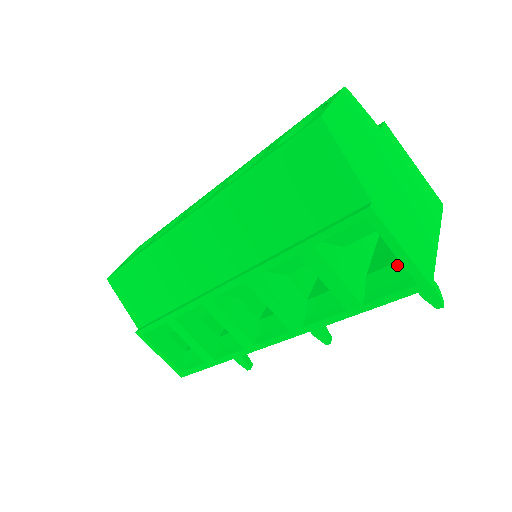
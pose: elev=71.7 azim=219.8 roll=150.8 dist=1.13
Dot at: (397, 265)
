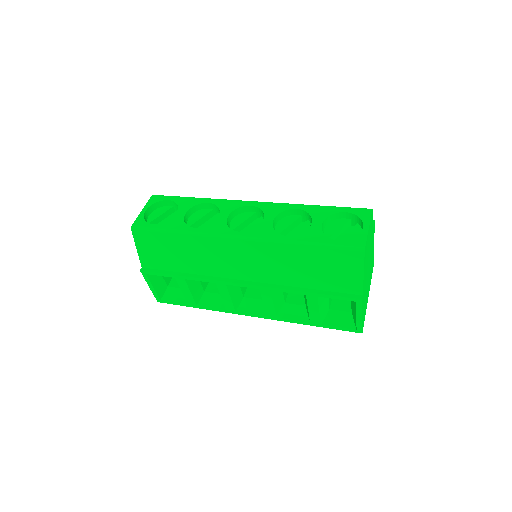
Dot at: (349, 314)
